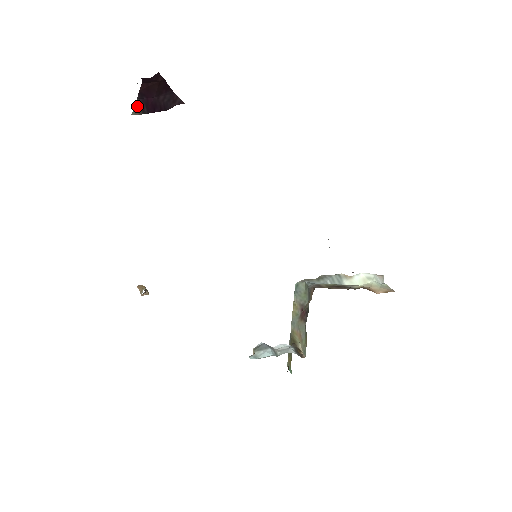
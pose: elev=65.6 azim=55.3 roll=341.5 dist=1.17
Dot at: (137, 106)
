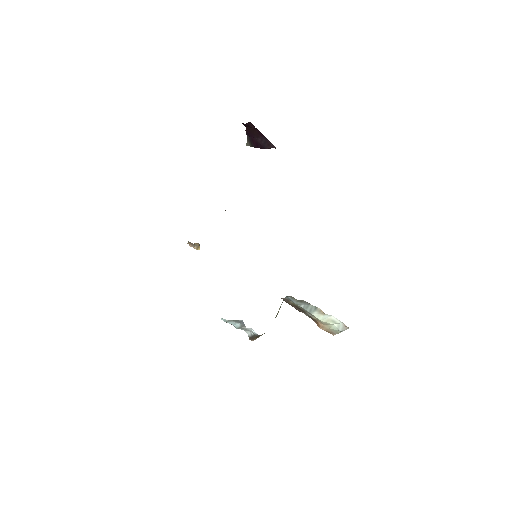
Dot at: (248, 141)
